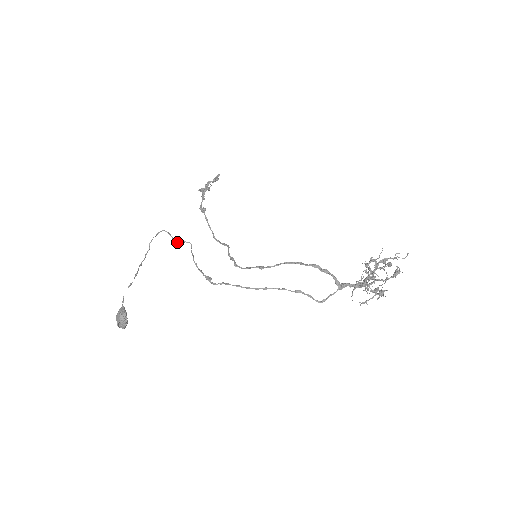
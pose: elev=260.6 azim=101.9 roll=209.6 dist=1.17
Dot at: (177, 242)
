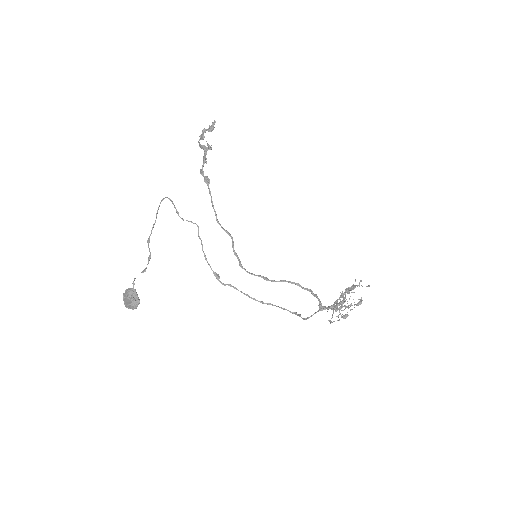
Dot at: occluded
